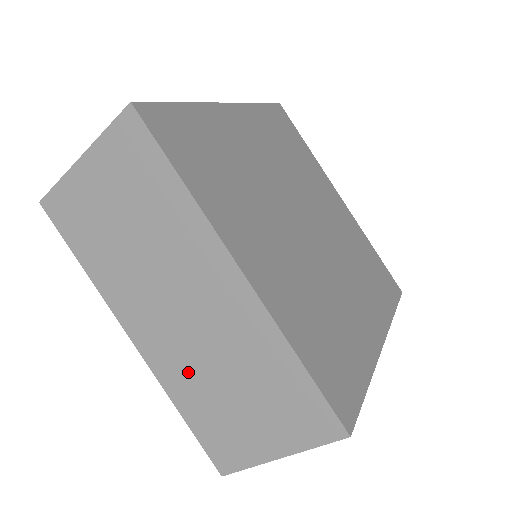
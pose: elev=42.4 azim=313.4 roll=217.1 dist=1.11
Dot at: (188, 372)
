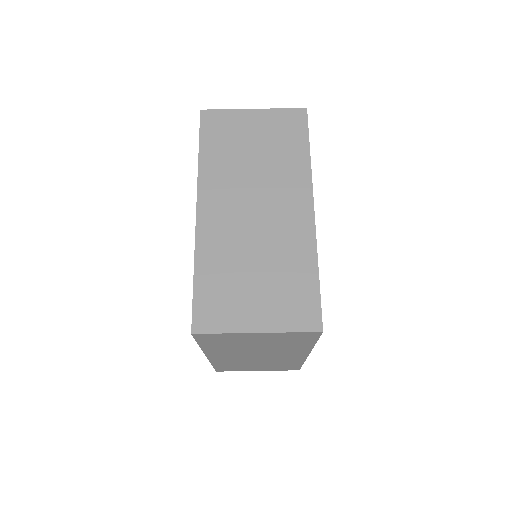
Dot at: (227, 247)
